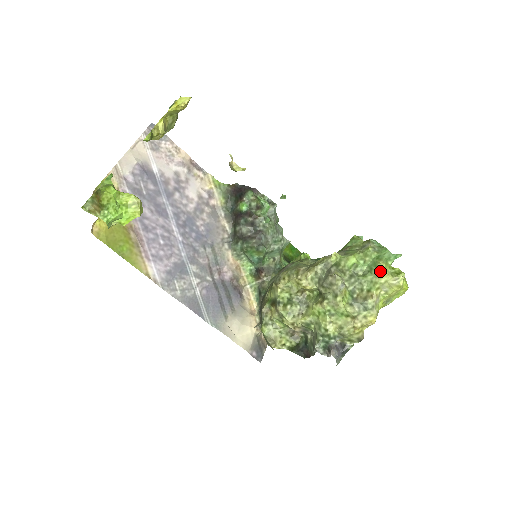
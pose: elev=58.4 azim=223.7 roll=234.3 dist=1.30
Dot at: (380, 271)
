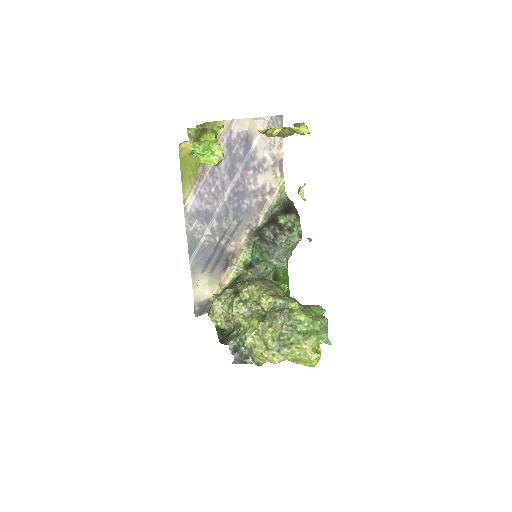
Dot at: (309, 340)
